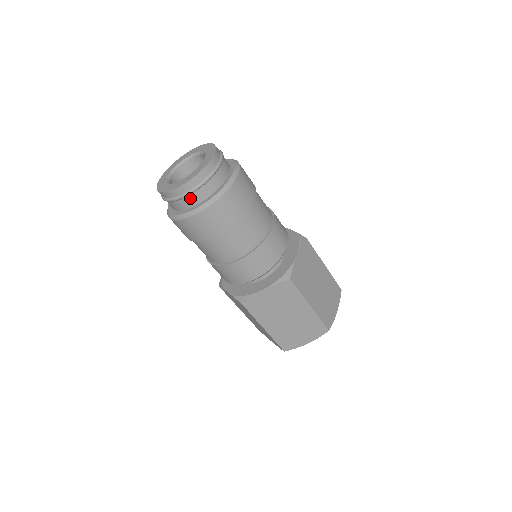
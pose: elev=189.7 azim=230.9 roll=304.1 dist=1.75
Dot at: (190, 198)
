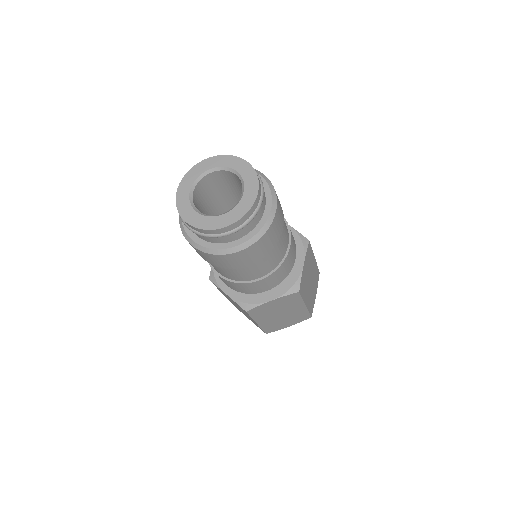
Dot at: (228, 236)
